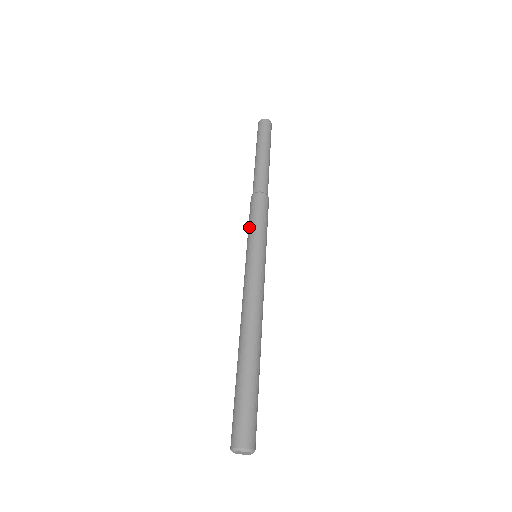
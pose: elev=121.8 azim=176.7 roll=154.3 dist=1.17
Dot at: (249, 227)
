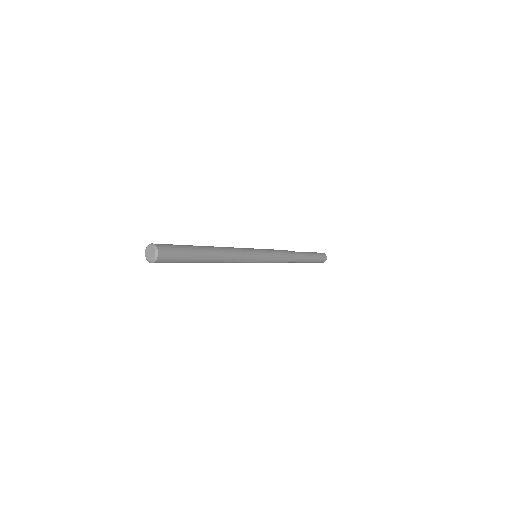
Dot at: occluded
